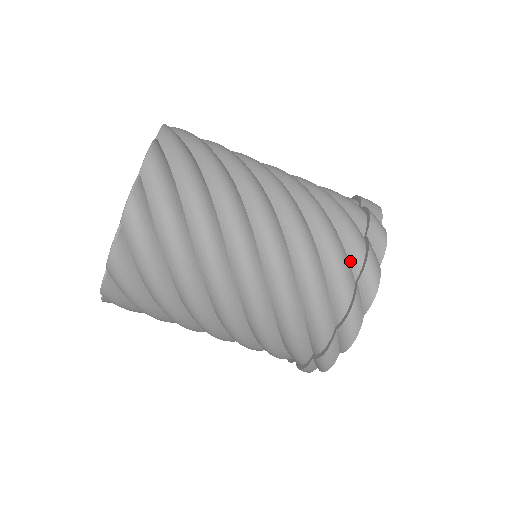
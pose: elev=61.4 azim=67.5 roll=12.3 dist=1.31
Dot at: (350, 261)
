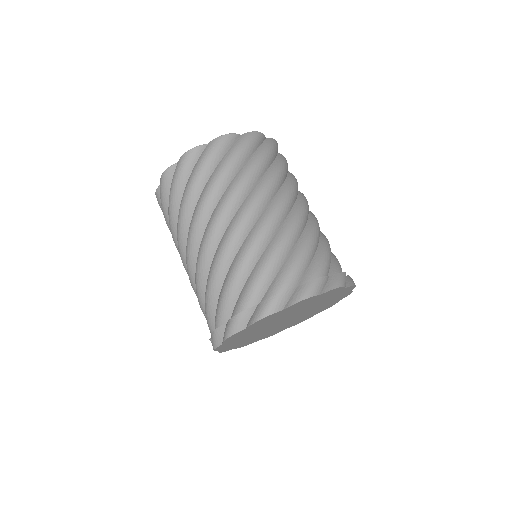
Dot at: (331, 268)
